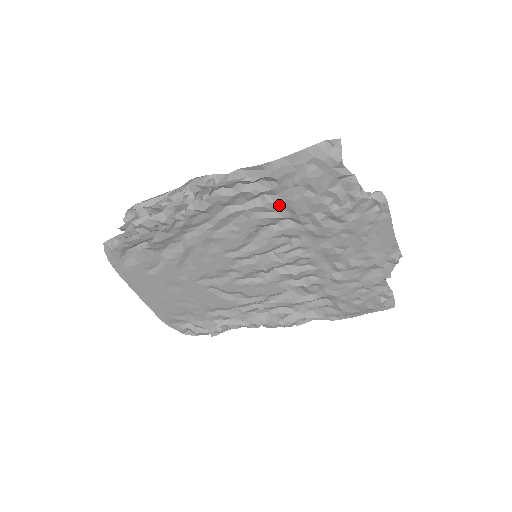
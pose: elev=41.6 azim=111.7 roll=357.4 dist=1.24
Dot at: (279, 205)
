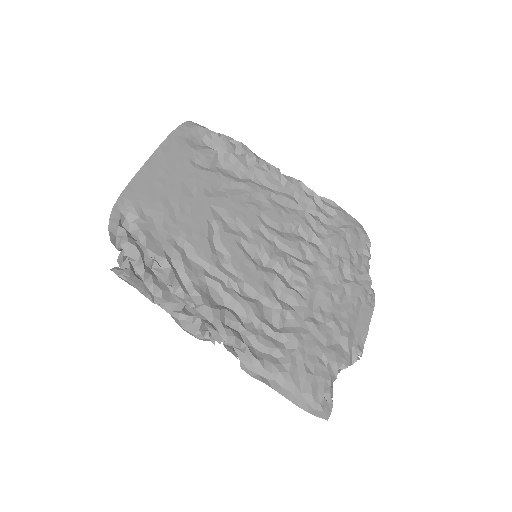
Dot at: (323, 230)
